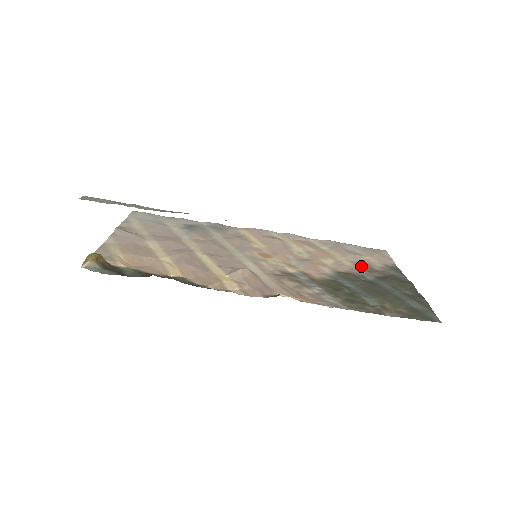
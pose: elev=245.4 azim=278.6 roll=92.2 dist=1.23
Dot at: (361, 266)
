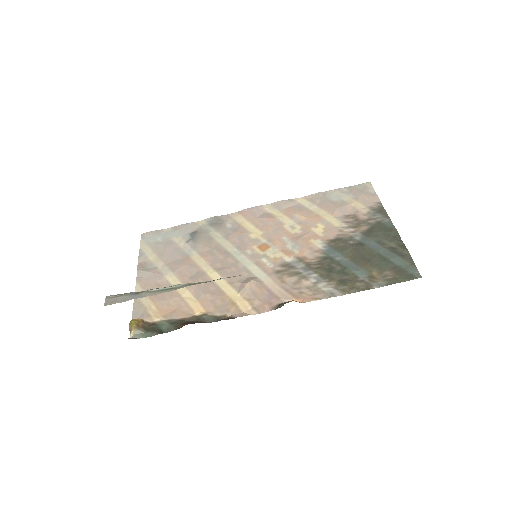
Dot at: (349, 221)
